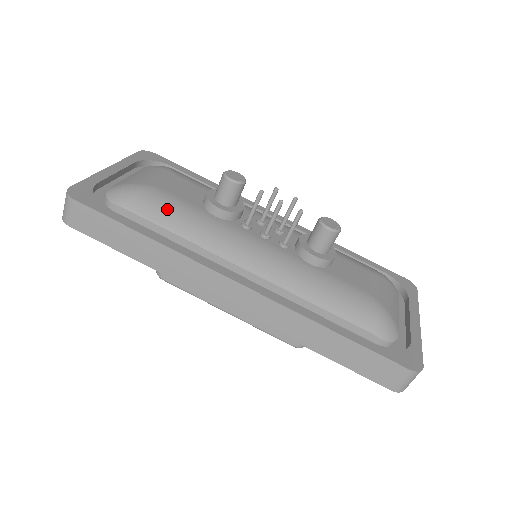
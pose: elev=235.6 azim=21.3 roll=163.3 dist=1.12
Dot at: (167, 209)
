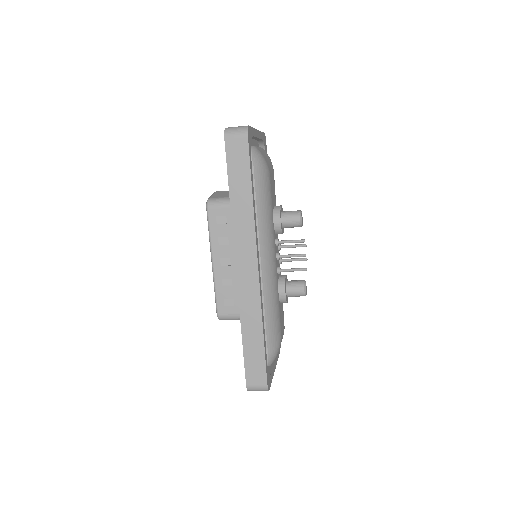
Dot at: (266, 193)
